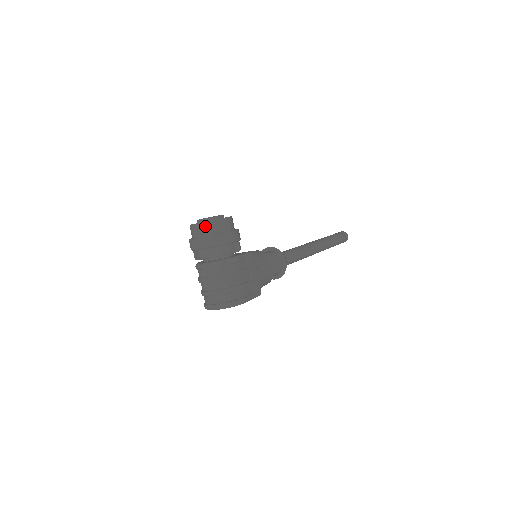
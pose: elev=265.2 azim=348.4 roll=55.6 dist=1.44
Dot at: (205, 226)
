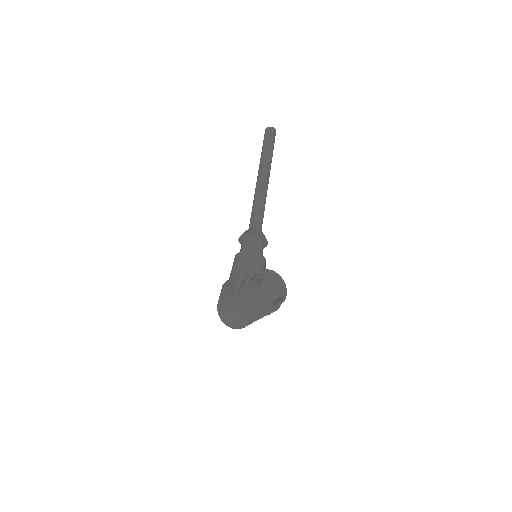
Dot at: (273, 307)
